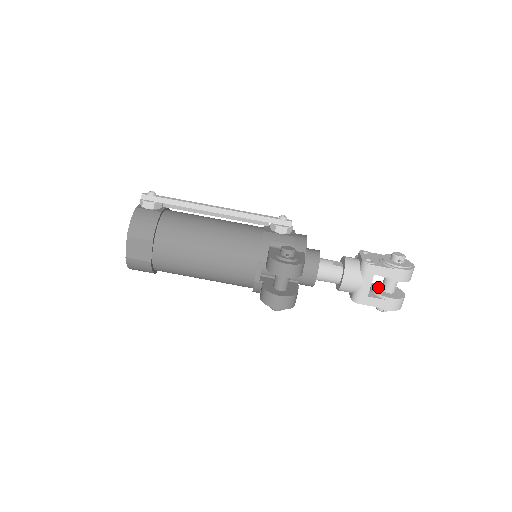
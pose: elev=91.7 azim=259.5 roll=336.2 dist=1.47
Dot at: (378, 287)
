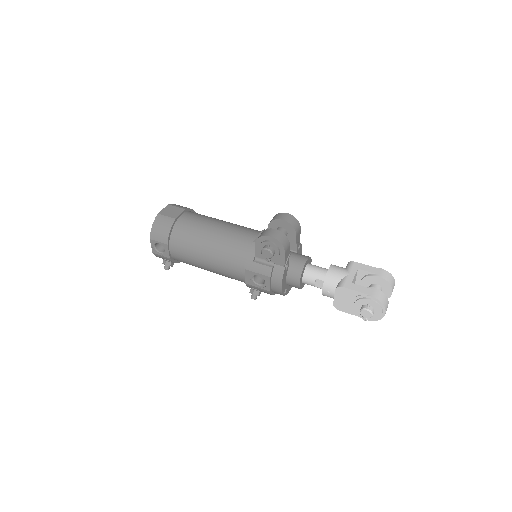
Dot at: occluded
